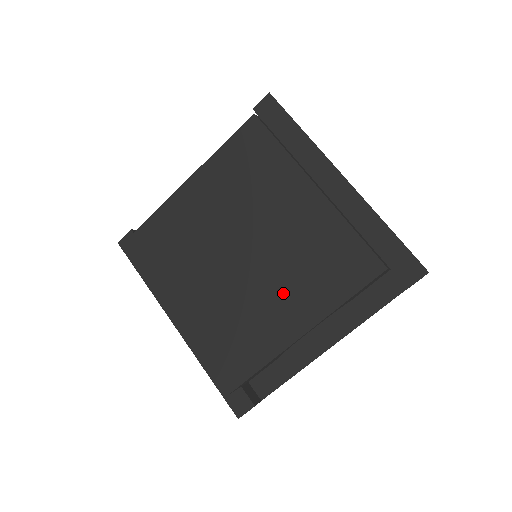
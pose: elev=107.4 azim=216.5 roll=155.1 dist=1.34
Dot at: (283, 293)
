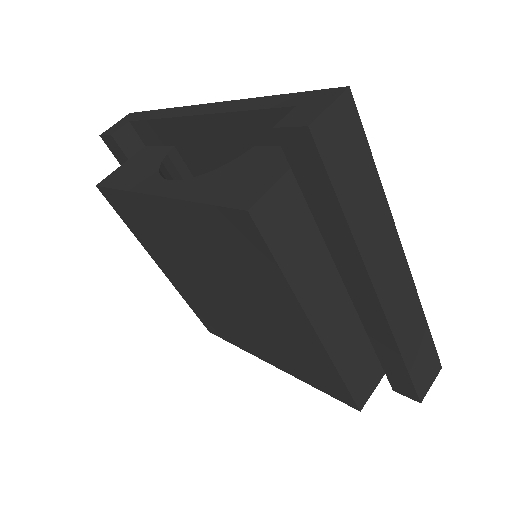
Dot at: (259, 340)
